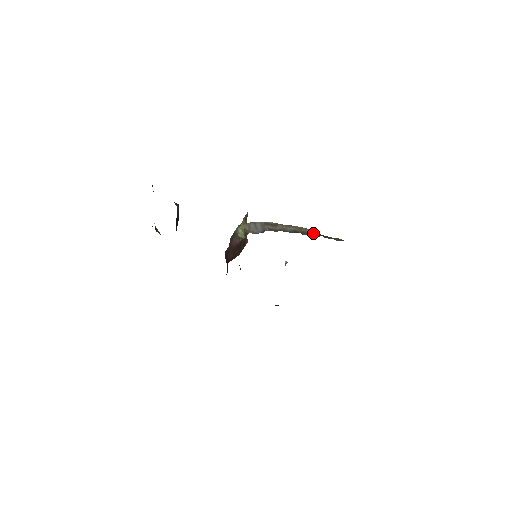
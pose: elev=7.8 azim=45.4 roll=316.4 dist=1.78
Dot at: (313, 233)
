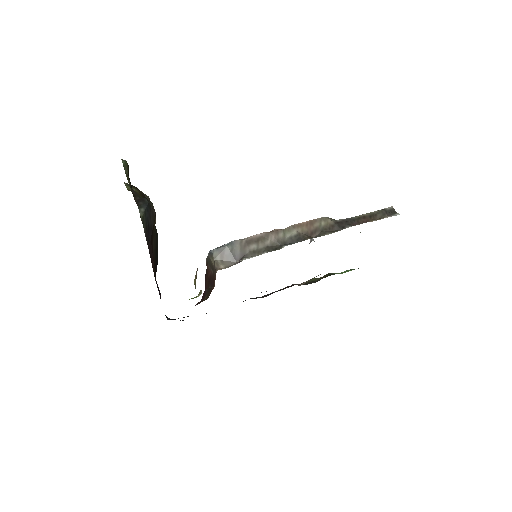
Dot at: (334, 223)
